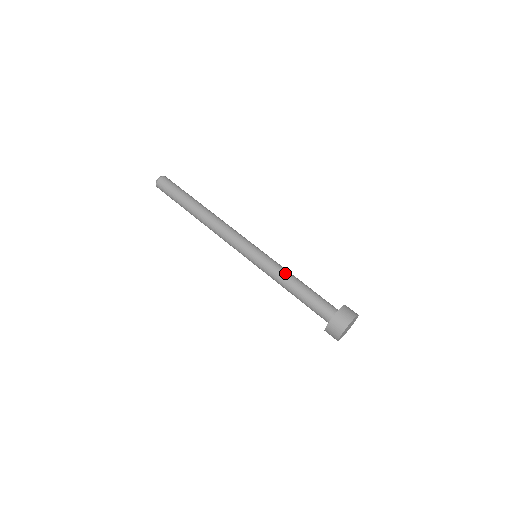
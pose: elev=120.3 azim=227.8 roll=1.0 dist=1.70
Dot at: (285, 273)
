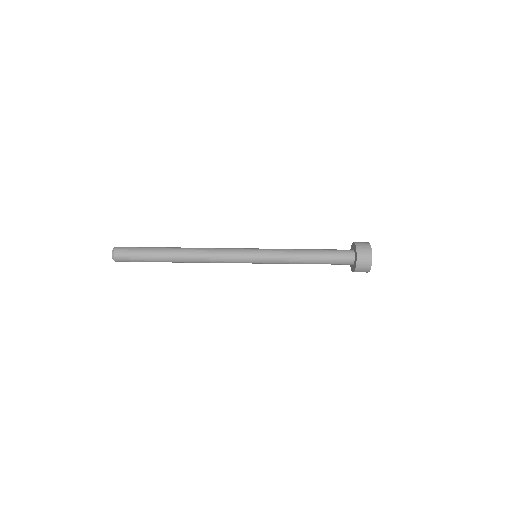
Dot at: (292, 262)
